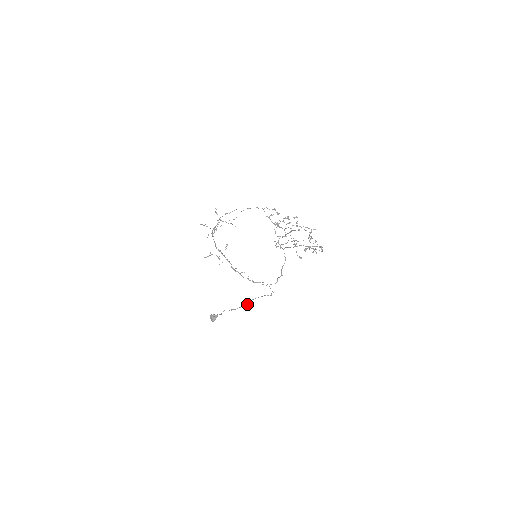
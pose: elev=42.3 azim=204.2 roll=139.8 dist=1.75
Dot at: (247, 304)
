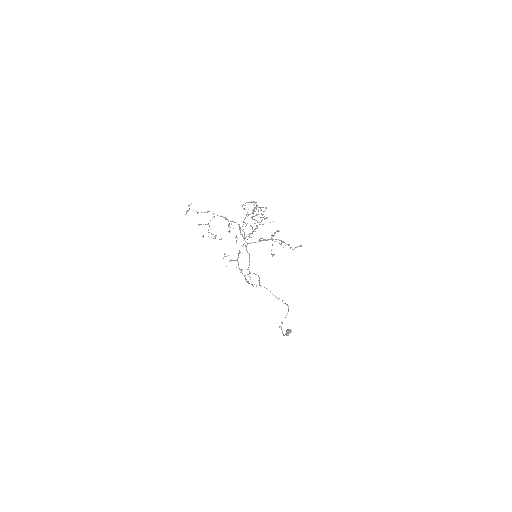
Dot at: (286, 315)
